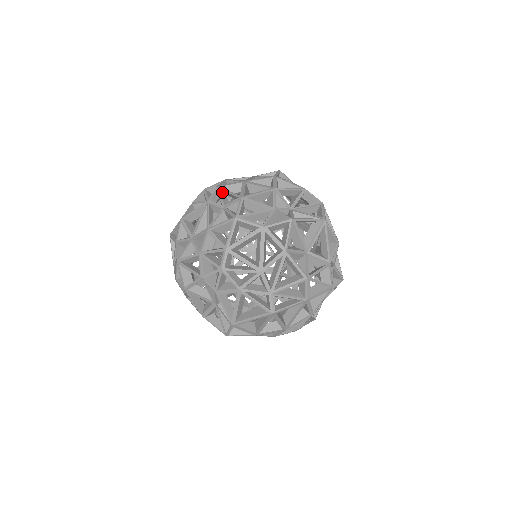
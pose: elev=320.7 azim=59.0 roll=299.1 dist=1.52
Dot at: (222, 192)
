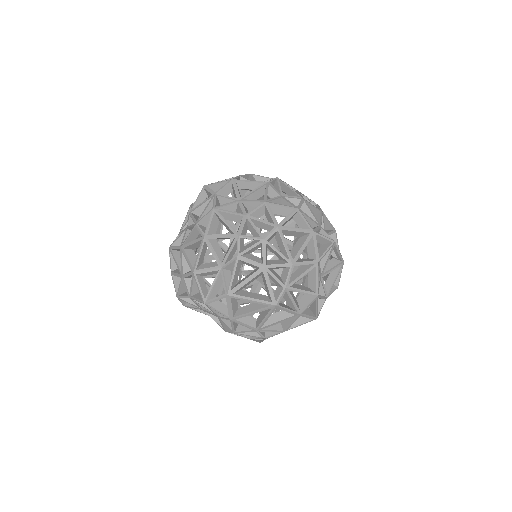
Dot at: (280, 184)
